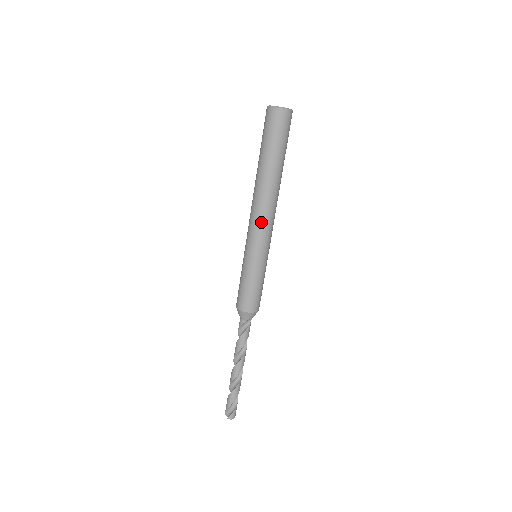
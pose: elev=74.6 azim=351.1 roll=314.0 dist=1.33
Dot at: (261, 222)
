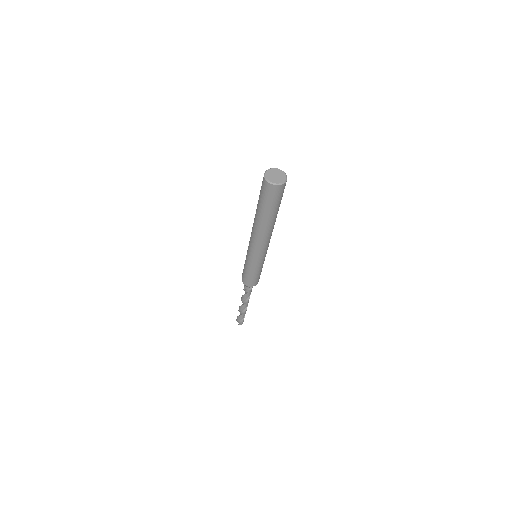
Dot at: (261, 247)
